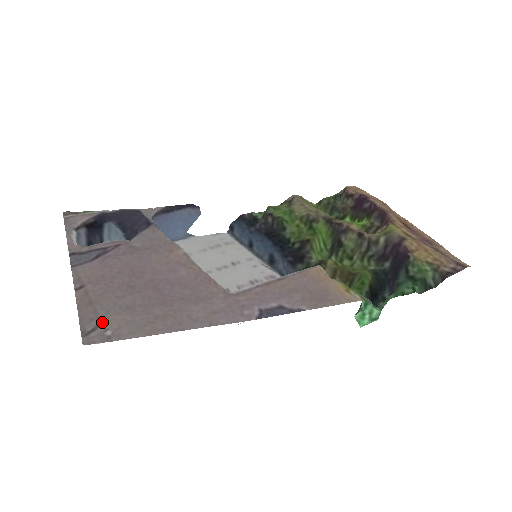
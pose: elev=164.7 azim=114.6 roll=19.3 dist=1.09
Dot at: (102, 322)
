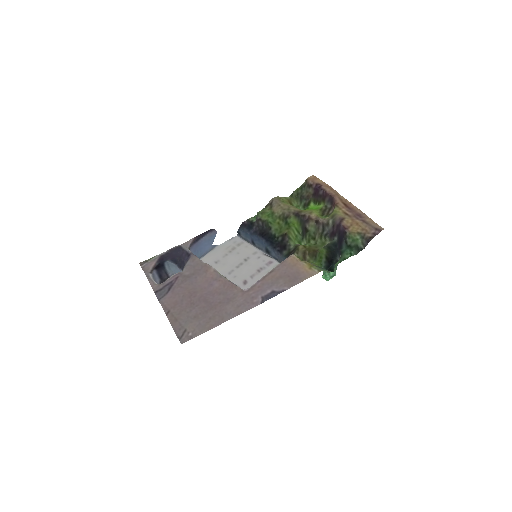
Dot at: (185, 329)
